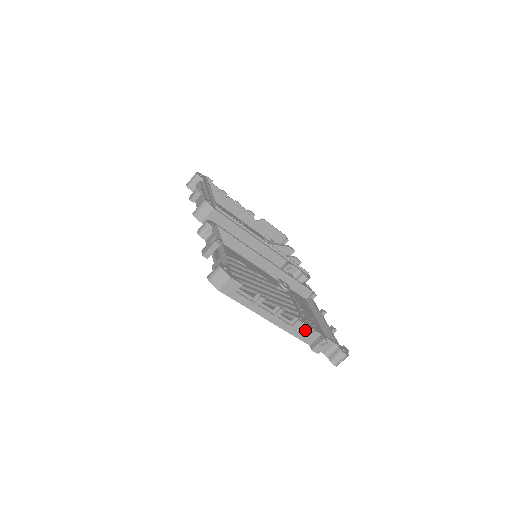
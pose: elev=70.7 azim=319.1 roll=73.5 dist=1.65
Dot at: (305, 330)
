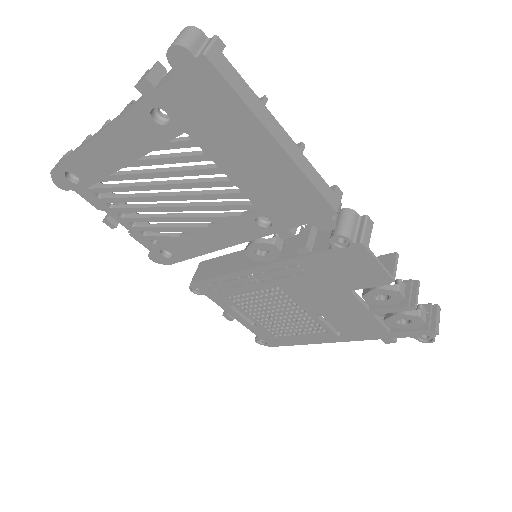
Dot at: occluded
